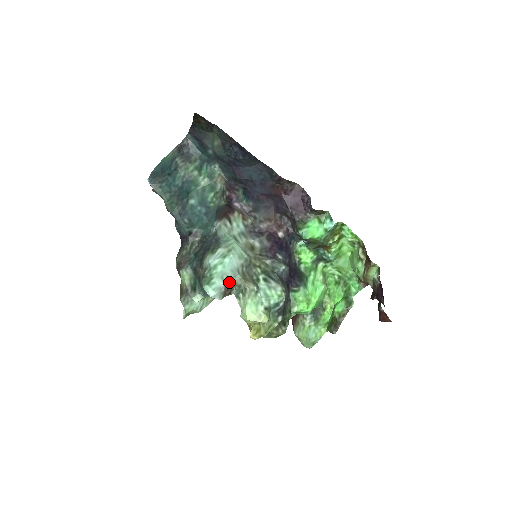
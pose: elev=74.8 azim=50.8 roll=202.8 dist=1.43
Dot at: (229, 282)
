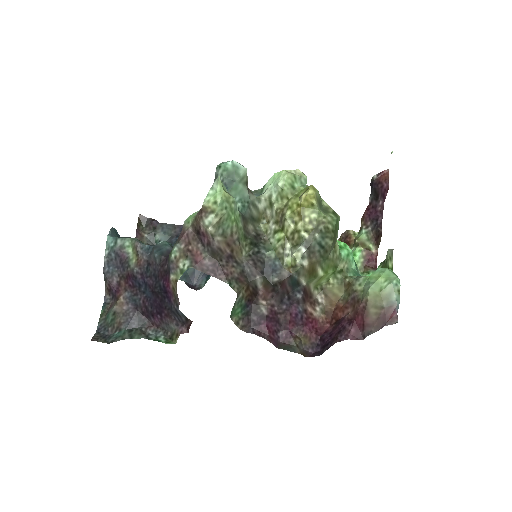
Dot at: occluded
